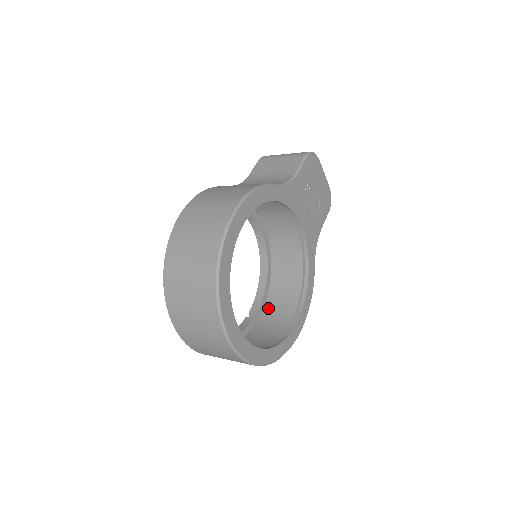
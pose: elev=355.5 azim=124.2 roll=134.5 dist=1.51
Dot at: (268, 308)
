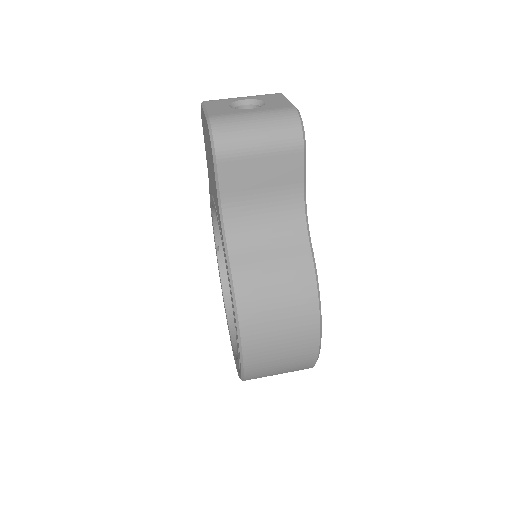
Dot at: occluded
